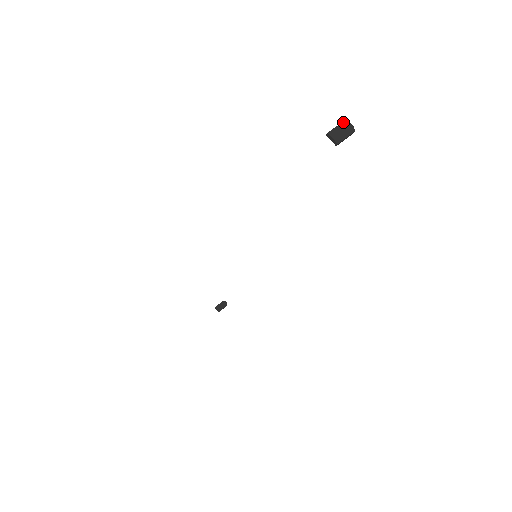
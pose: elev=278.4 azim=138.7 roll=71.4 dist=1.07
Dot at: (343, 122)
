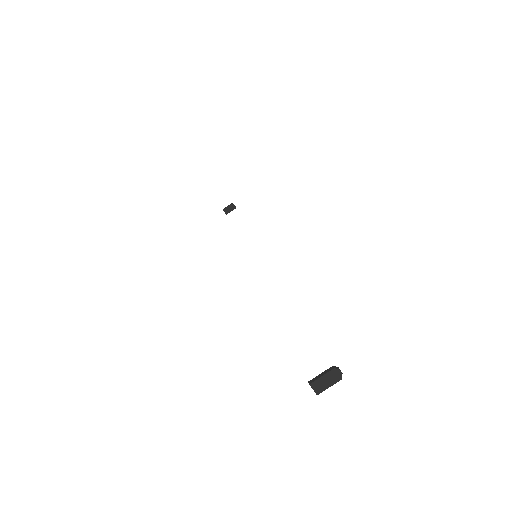
Dot at: (332, 370)
